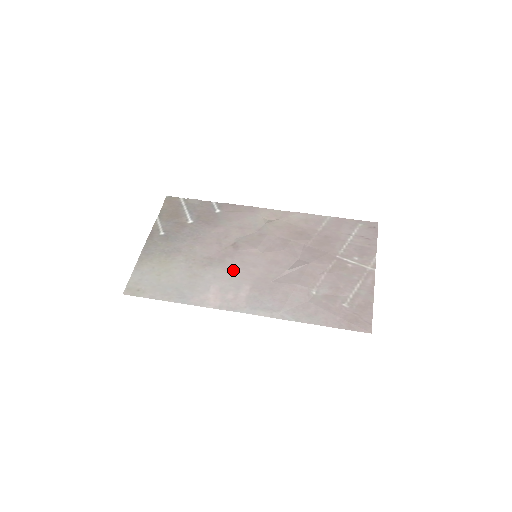
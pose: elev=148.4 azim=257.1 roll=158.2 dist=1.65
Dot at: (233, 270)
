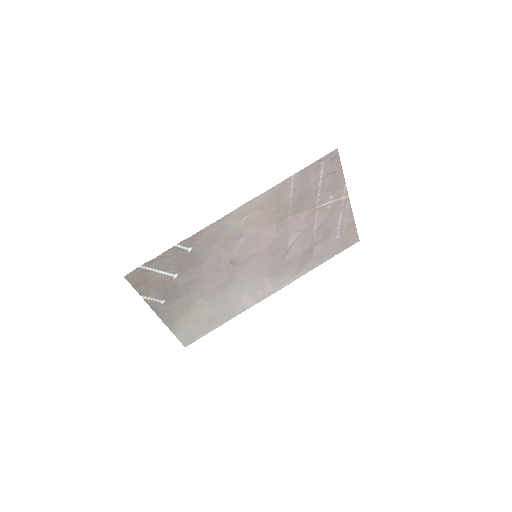
Dot at: (248, 278)
